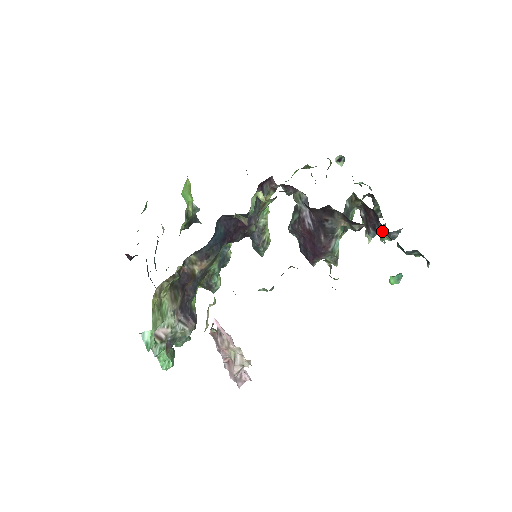
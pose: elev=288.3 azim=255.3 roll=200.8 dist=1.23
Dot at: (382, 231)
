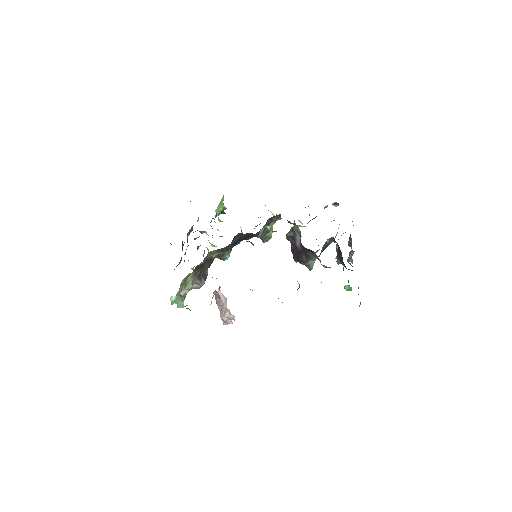
Dot at: (344, 266)
